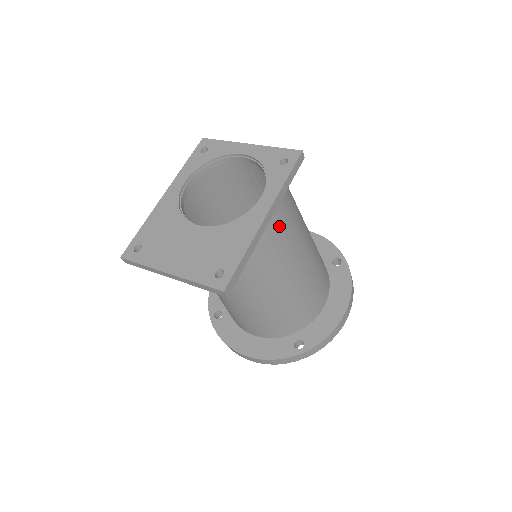
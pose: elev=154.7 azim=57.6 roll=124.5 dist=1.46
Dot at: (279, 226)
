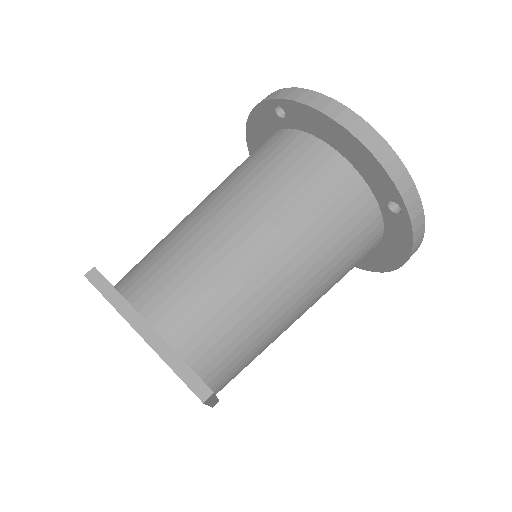
Dot at: occluded
